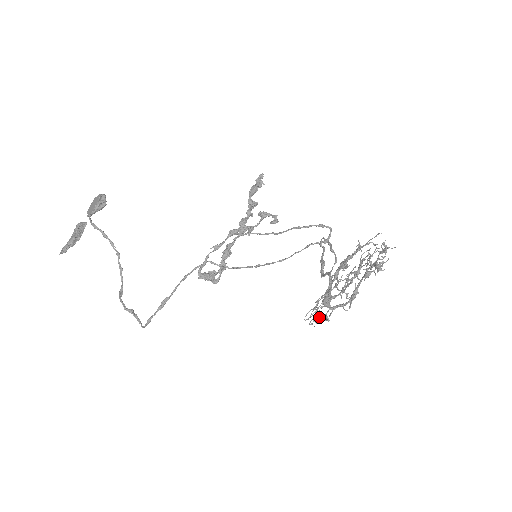
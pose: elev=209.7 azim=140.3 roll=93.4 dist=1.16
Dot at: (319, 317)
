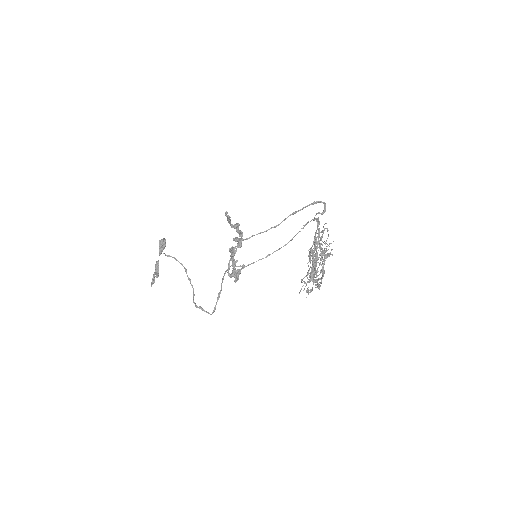
Dot at: (315, 285)
